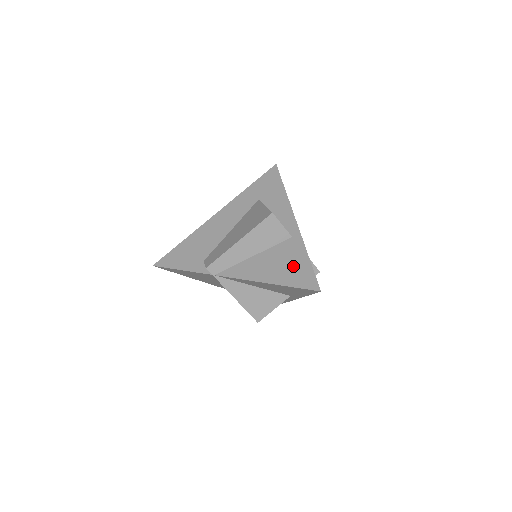
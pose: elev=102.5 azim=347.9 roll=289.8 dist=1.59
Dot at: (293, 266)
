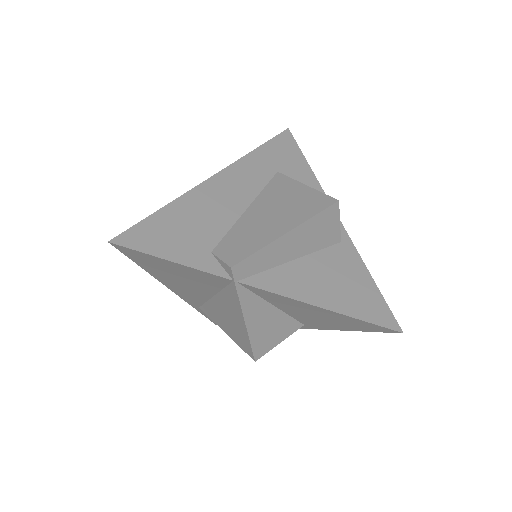
Dot at: (356, 287)
